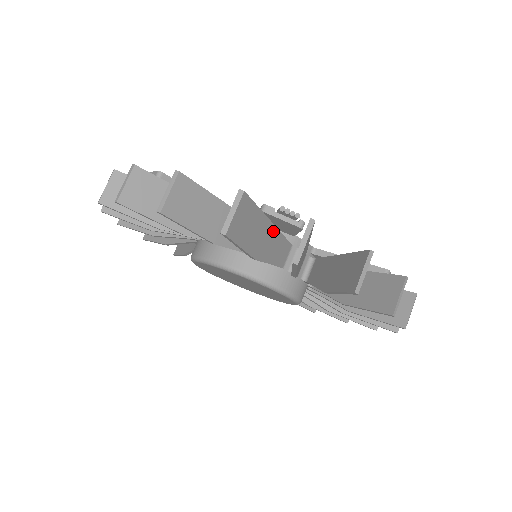
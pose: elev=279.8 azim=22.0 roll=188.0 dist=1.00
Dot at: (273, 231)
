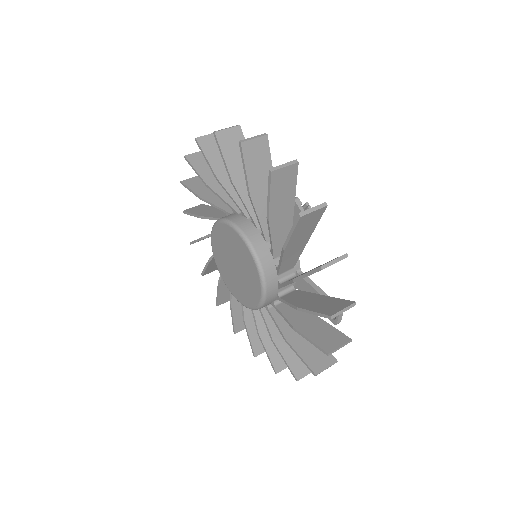
Dot at: (290, 219)
